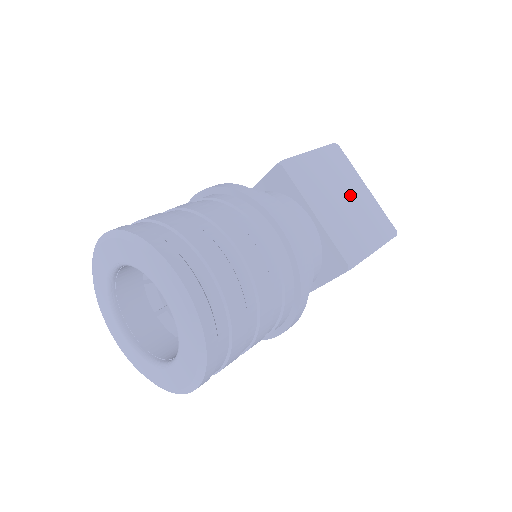
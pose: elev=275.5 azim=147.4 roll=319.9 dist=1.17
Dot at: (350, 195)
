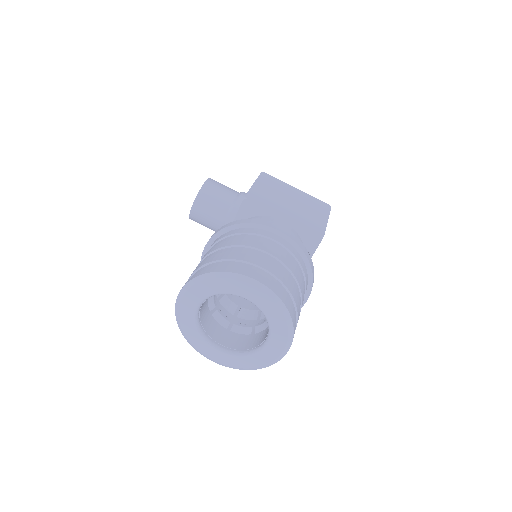
Dot at: occluded
